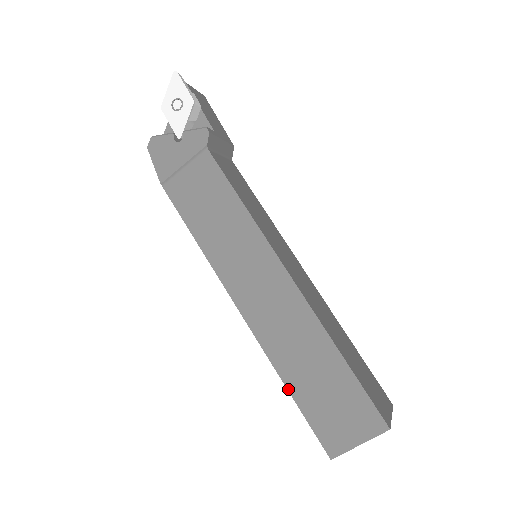
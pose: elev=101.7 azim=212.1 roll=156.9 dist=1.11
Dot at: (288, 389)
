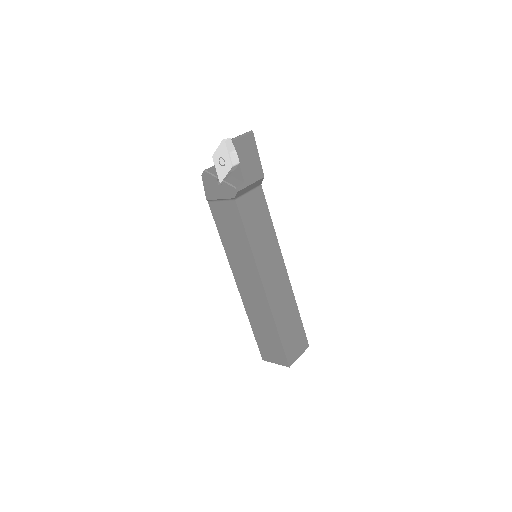
Dot at: (251, 327)
